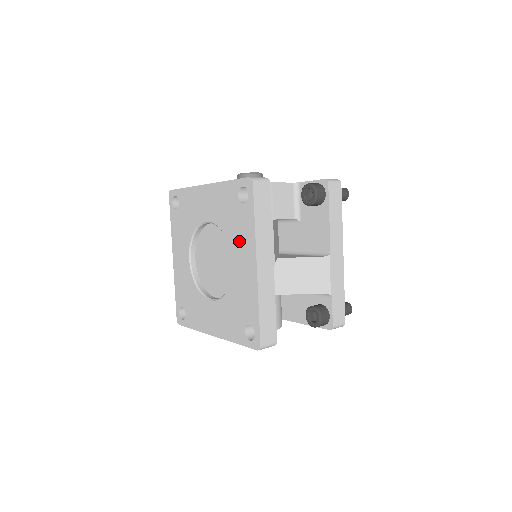
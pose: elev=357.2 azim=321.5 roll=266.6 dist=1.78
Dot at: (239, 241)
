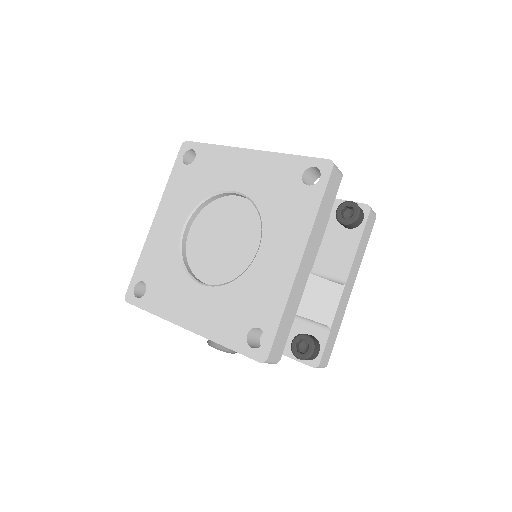
Dot at: (282, 226)
